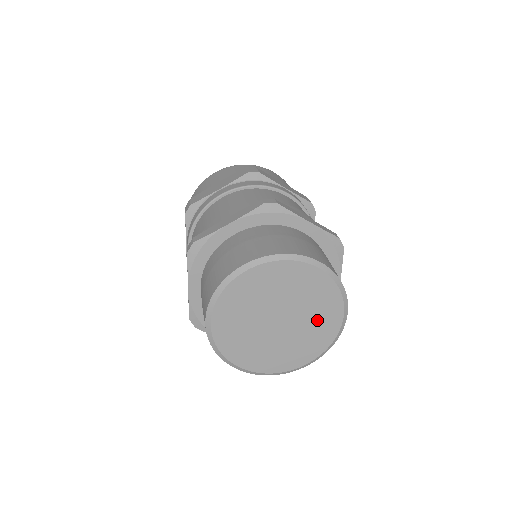
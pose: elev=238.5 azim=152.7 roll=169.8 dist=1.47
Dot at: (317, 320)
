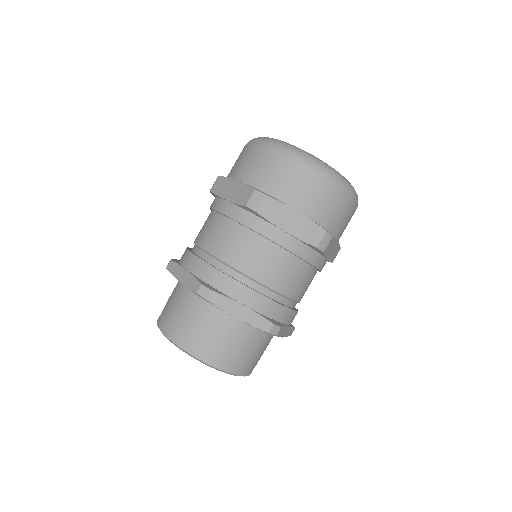
Dot at: occluded
